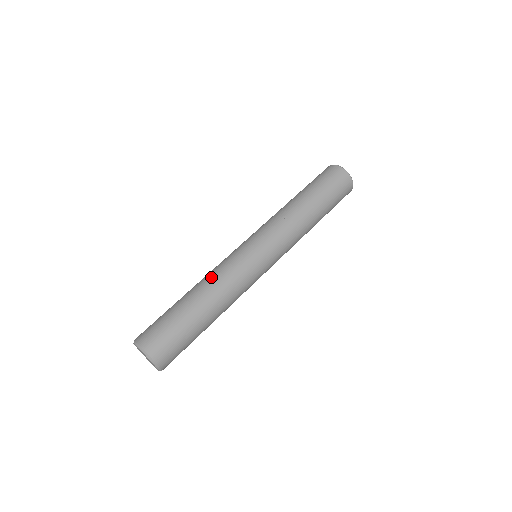
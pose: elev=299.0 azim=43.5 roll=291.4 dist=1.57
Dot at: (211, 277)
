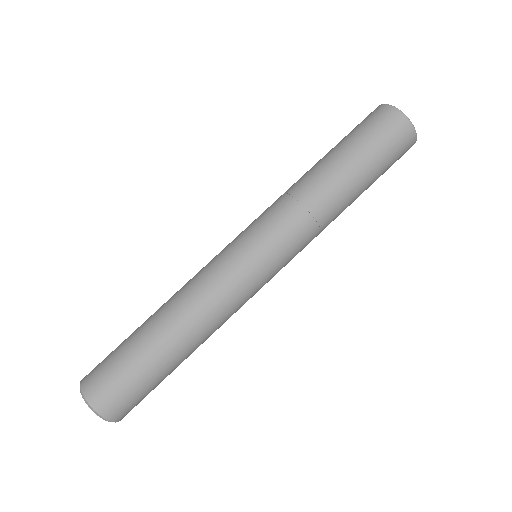
Dot at: (190, 302)
